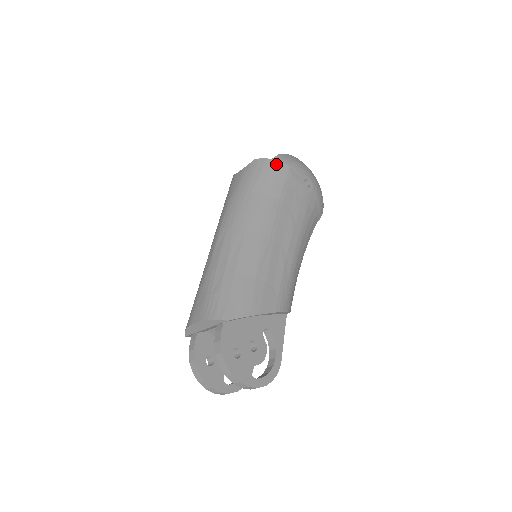
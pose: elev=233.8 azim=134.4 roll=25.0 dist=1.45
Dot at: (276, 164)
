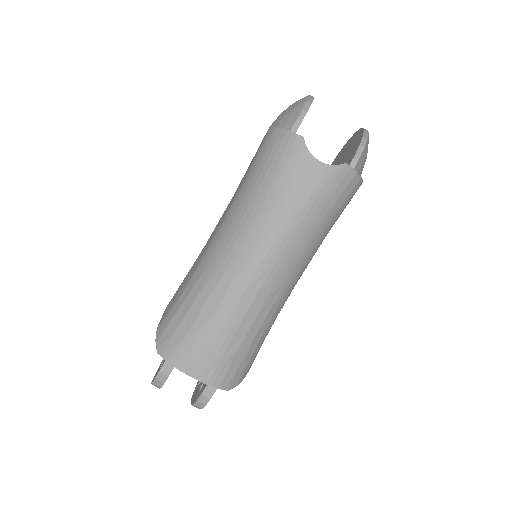
Dot at: (358, 185)
